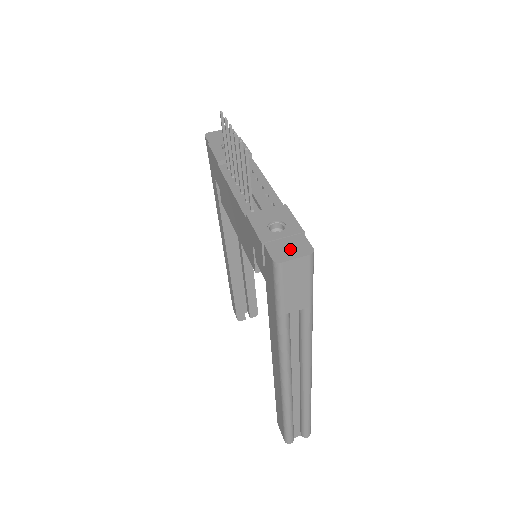
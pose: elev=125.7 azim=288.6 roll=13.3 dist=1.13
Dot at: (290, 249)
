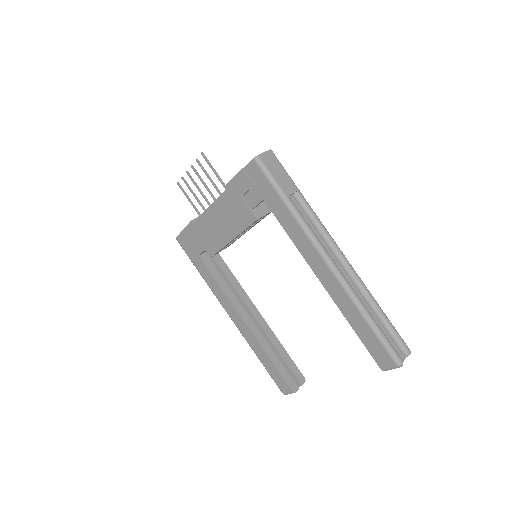
Dot at: occluded
